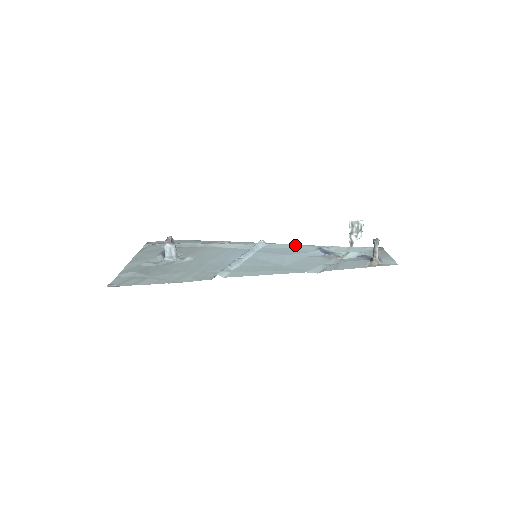
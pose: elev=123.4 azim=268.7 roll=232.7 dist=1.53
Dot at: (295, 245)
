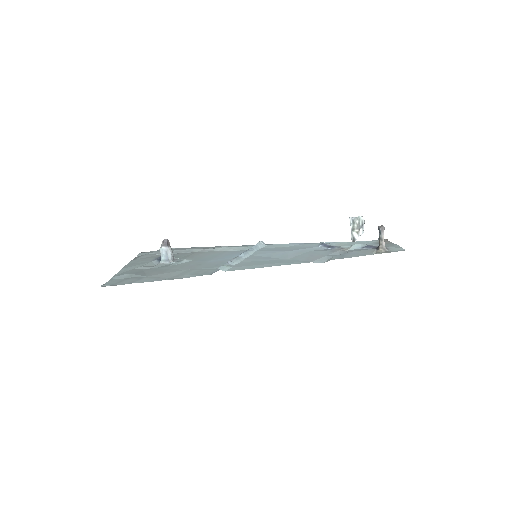
Dot at: (296, 244)
